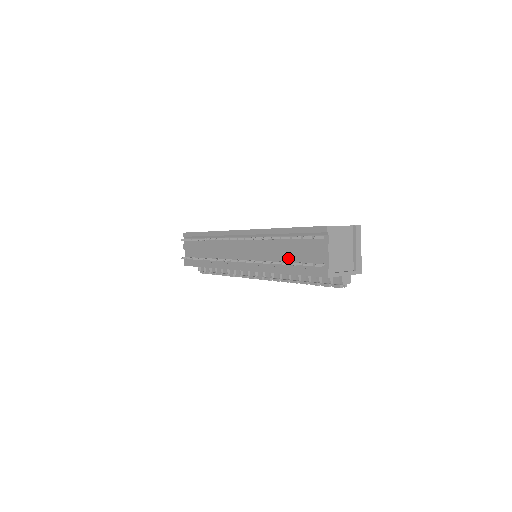
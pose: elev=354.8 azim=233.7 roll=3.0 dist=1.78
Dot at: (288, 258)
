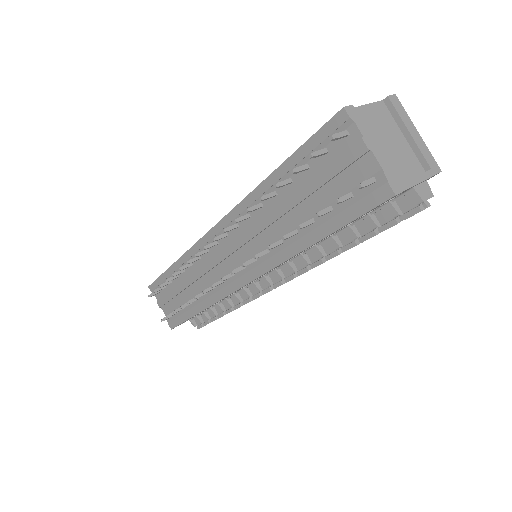
Dot at: (304, 216)
